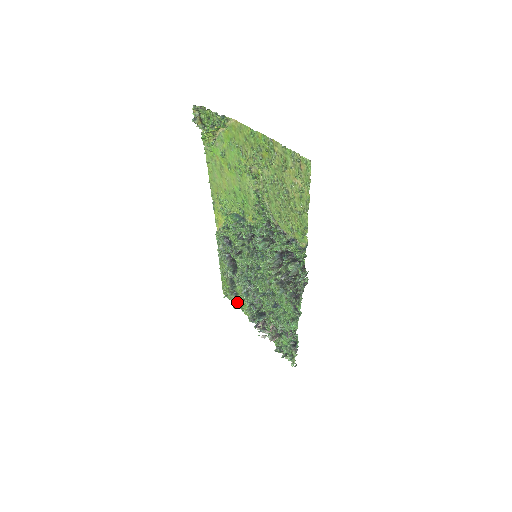
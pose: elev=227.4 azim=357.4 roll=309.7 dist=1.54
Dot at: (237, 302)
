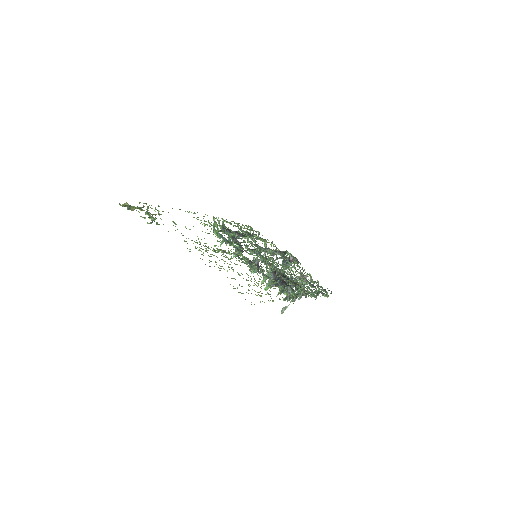
Dot at: occluded
